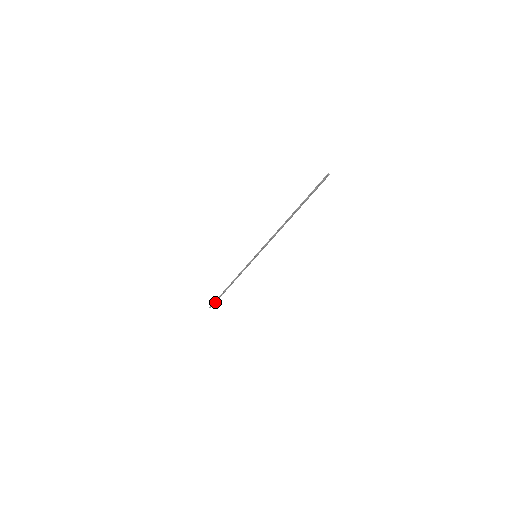
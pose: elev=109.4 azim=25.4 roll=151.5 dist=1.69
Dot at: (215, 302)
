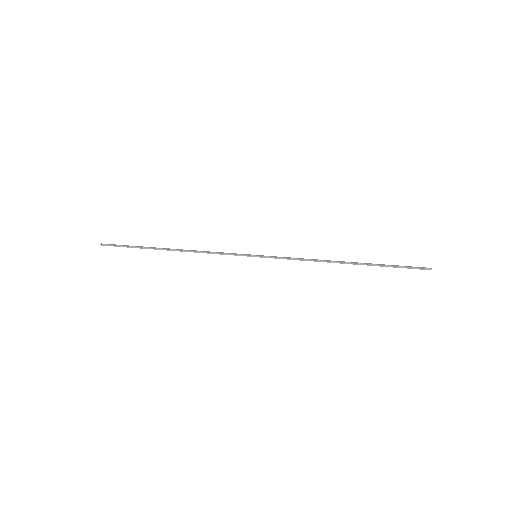
Dot at: (121, 246)
